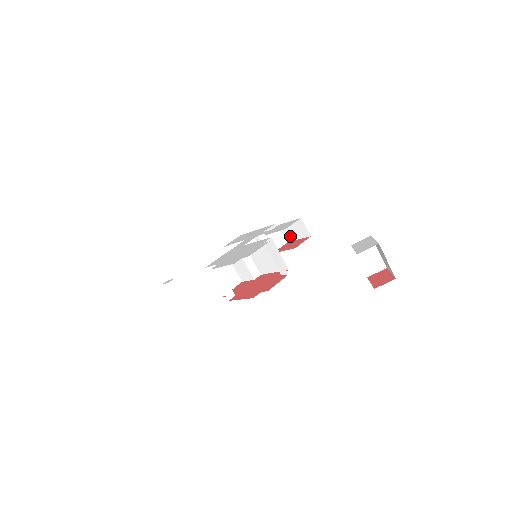
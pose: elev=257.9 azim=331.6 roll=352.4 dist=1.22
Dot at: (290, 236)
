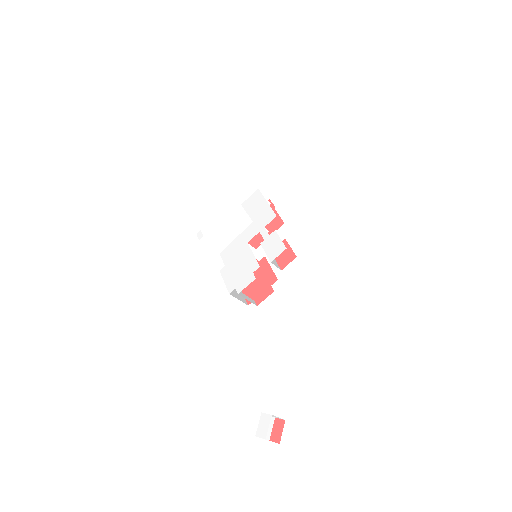
Dot at: occluded
